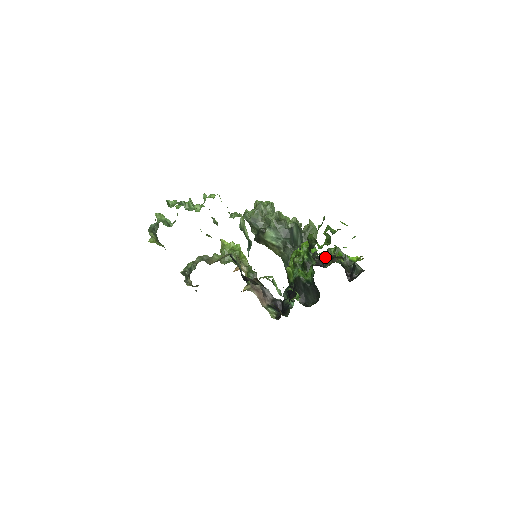
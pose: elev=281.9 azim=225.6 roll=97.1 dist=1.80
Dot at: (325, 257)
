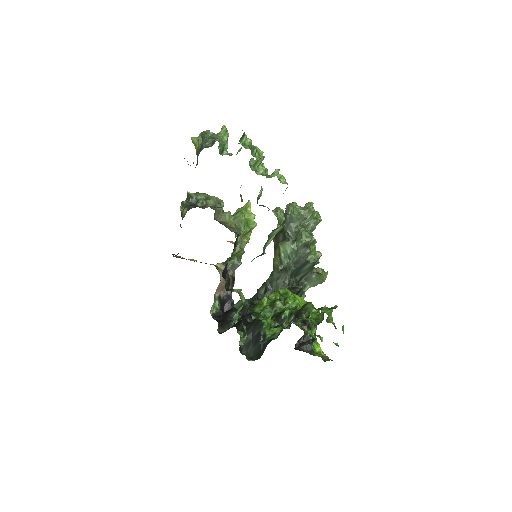
Dot at: occluded
